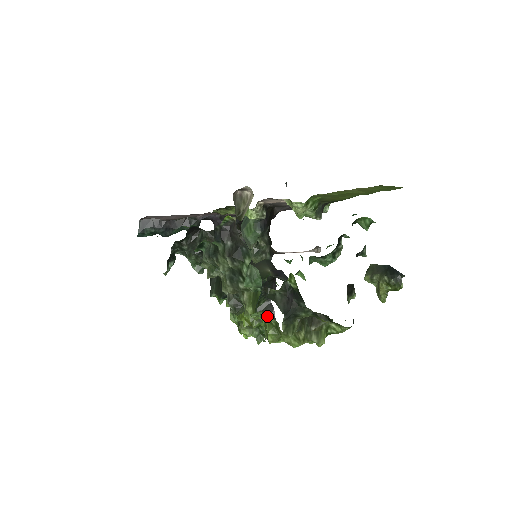
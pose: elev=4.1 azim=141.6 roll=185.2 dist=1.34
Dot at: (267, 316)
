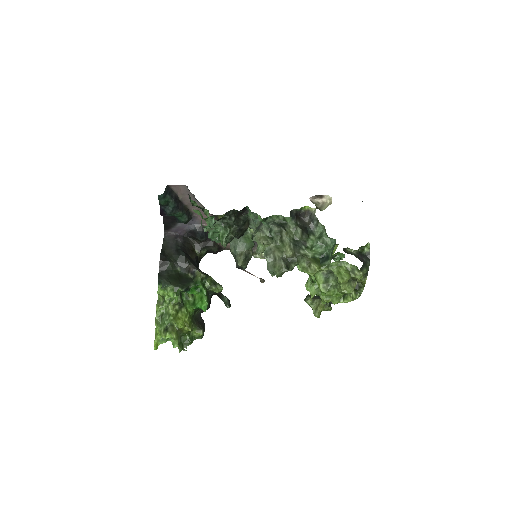
Dot at: (346, 264)
